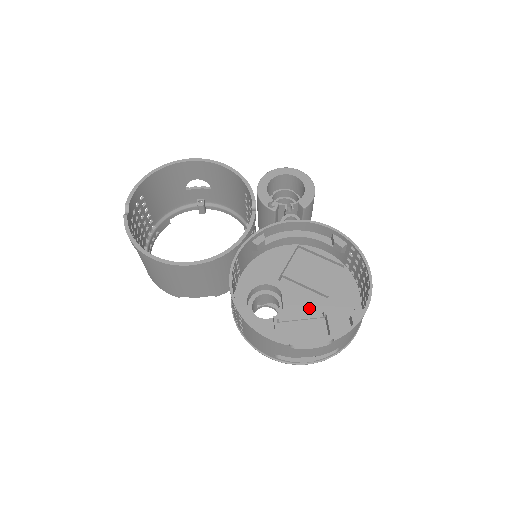
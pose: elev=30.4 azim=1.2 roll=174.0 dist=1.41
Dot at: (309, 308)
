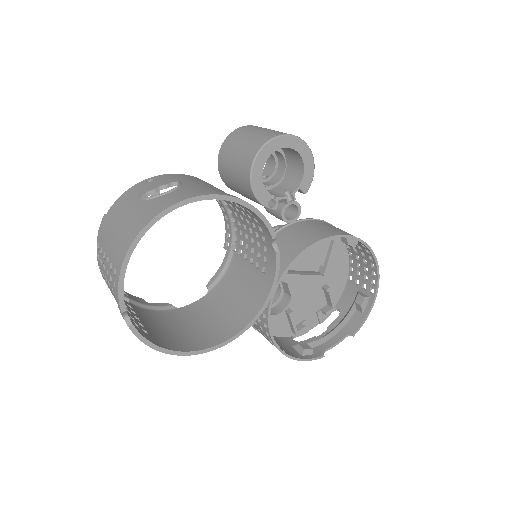
Dot at: (311, 287)
